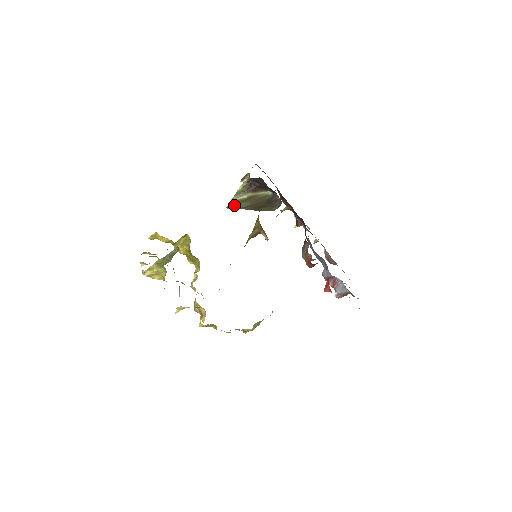
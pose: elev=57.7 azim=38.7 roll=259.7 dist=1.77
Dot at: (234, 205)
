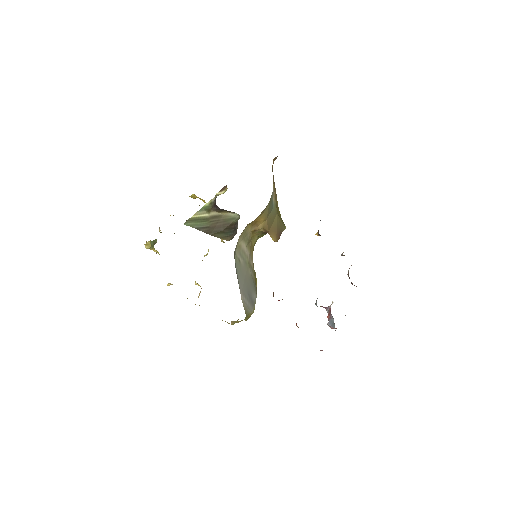
Dot at: (193, 222)
